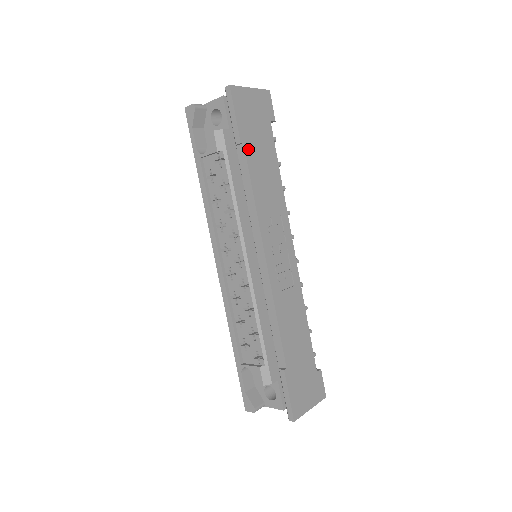
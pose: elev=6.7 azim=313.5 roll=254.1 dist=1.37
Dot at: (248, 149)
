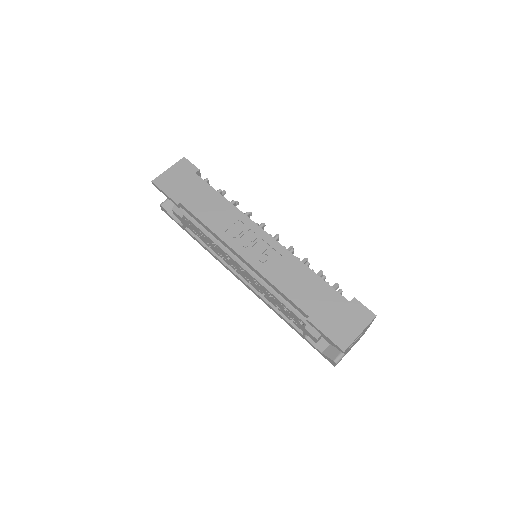
Dot at: (186, 203)
